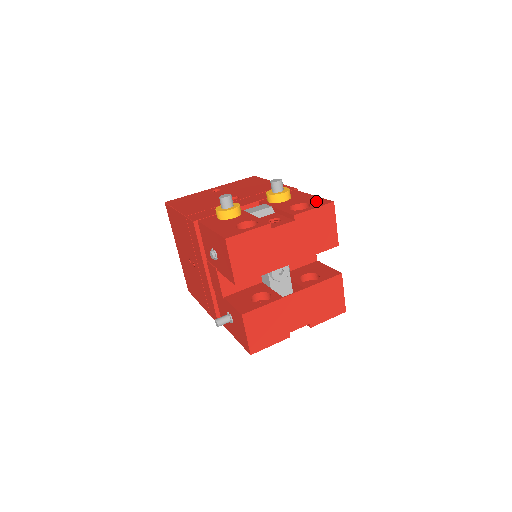
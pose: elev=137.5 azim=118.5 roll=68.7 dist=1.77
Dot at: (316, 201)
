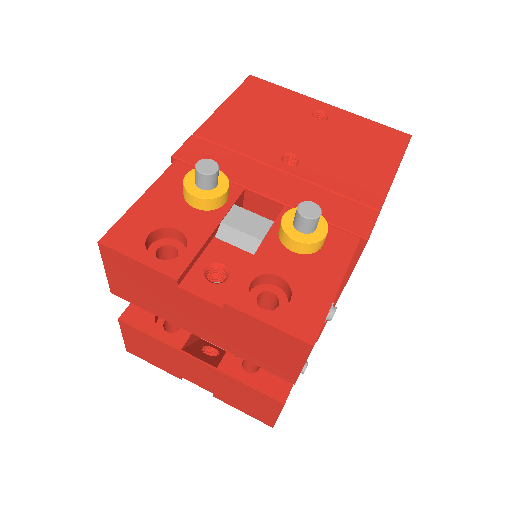
Dot at: (306, 309)
